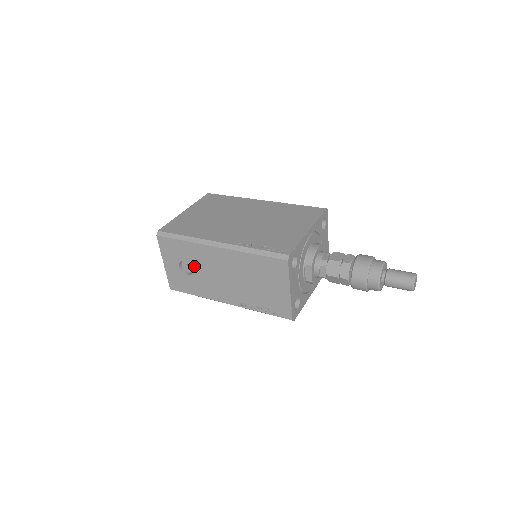
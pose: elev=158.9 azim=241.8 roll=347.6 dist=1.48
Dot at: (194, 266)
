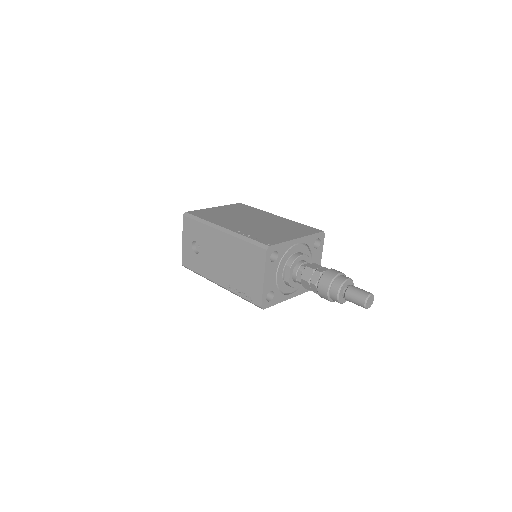
Dot at: (202, 246)
